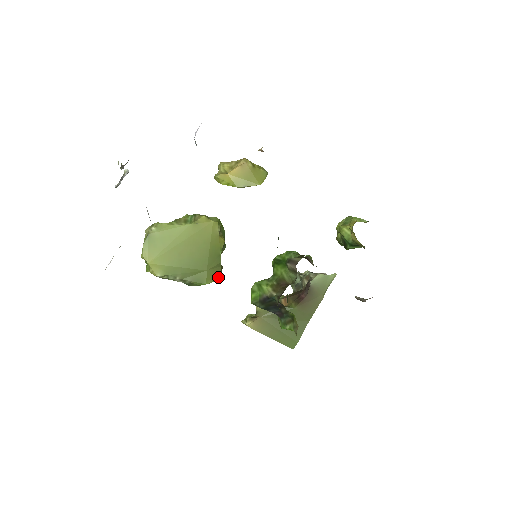
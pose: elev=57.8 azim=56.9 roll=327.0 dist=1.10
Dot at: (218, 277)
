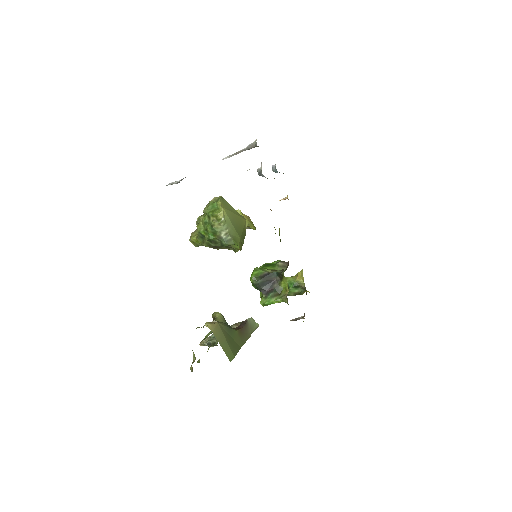
Dot at: (241, 249)
